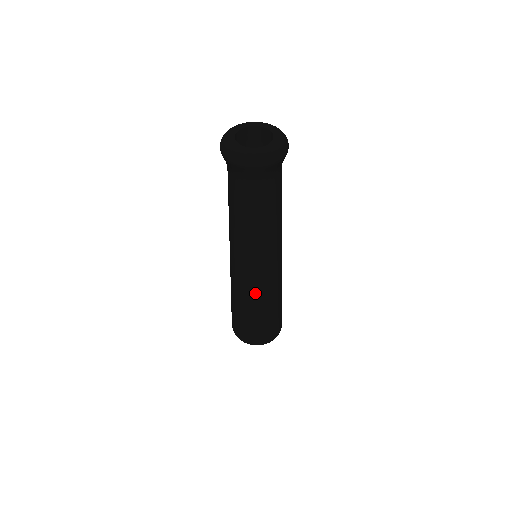
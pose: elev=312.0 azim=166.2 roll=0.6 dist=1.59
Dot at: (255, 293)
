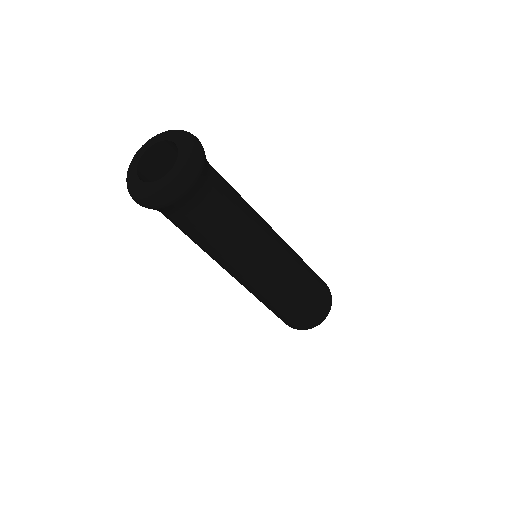
Dot at: occluded
